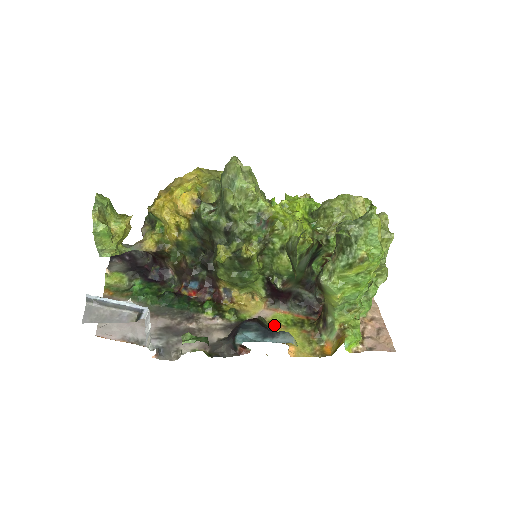
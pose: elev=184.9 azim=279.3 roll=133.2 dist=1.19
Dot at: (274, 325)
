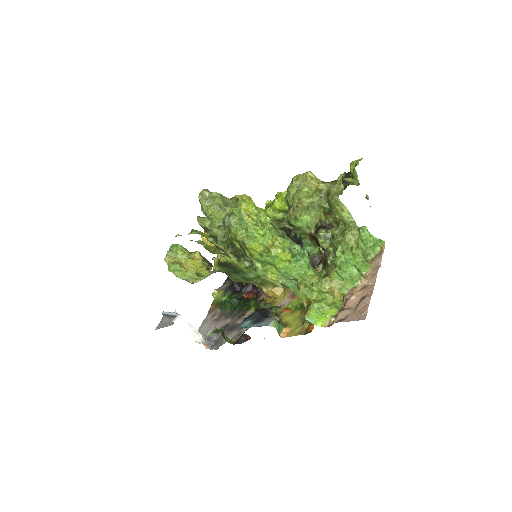
Dot at: (285, 311)
